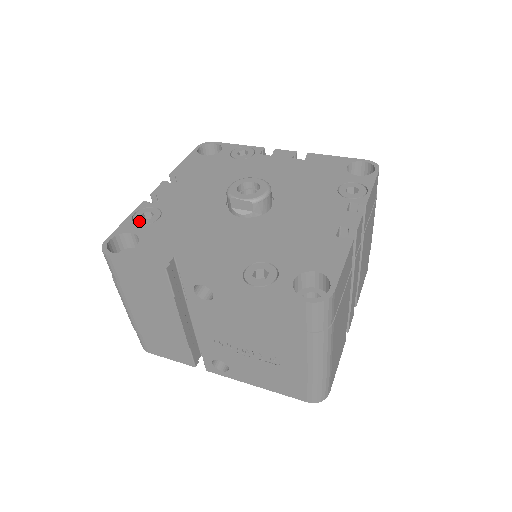
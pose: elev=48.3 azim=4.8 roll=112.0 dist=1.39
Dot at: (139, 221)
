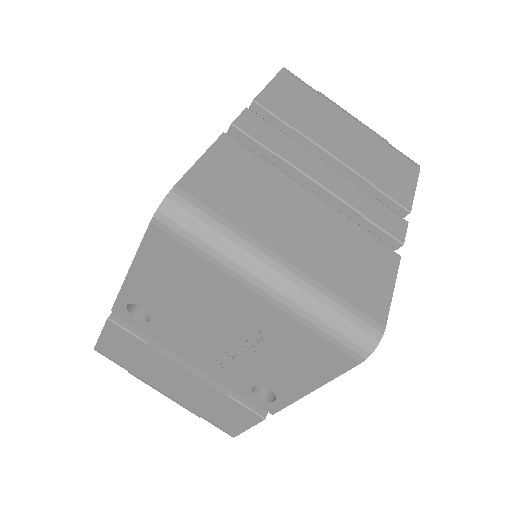
Dot at: occluded
